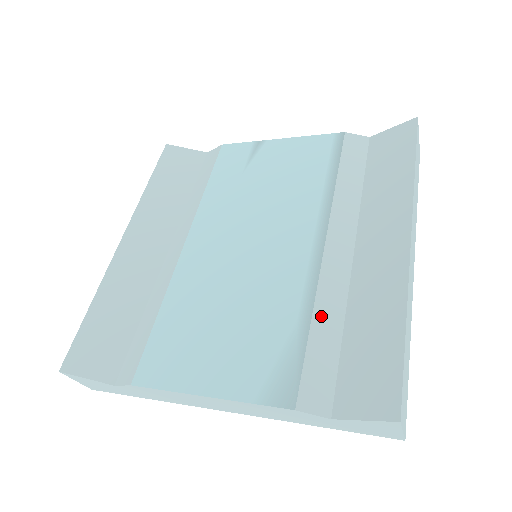
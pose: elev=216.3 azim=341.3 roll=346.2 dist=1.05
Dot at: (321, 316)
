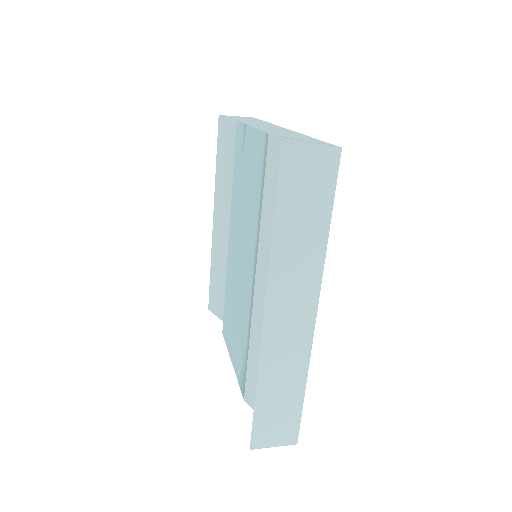
Dot at: (253, 344)
